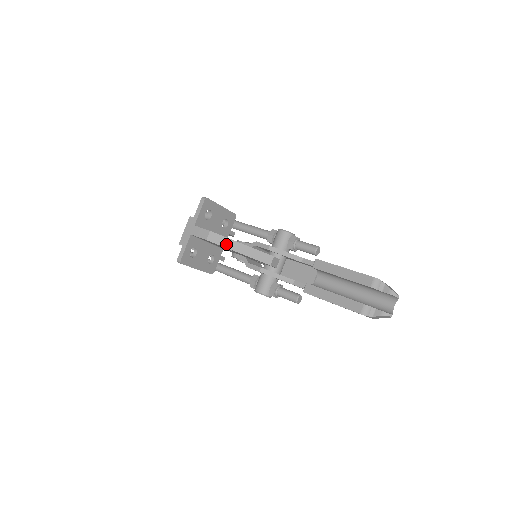
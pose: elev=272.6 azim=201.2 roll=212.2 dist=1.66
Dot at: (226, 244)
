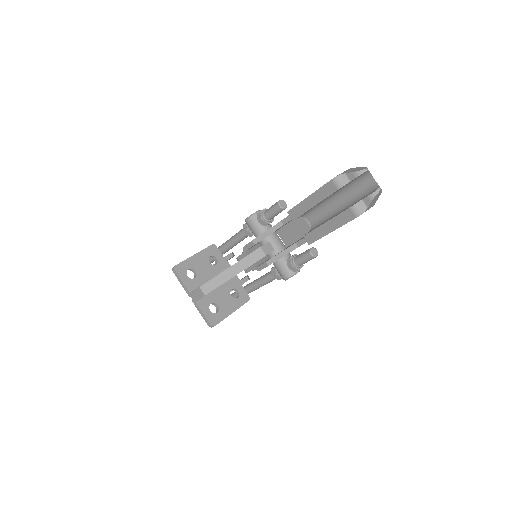
Dot at: (220, 281)
